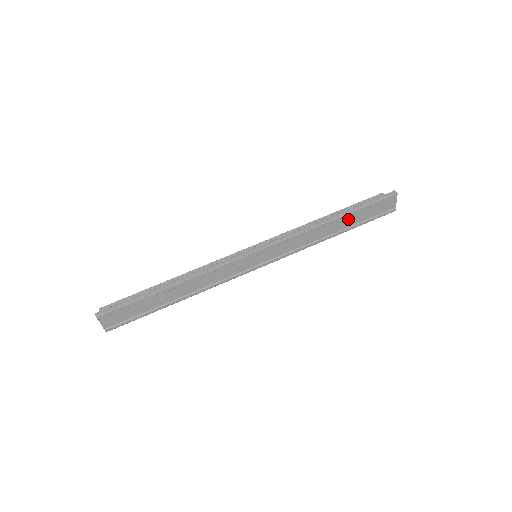
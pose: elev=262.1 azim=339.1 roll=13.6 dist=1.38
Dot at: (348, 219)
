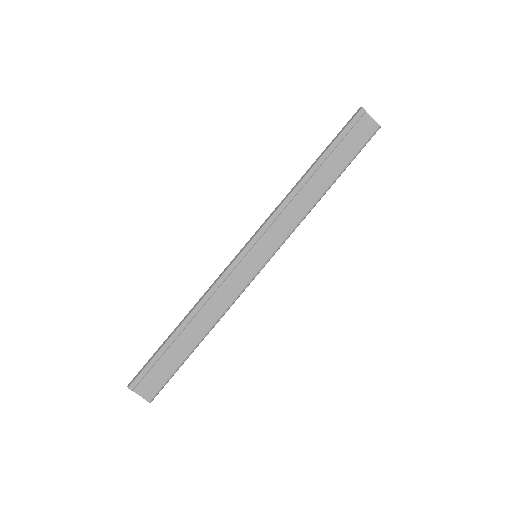
Dot at: (326, 165)
